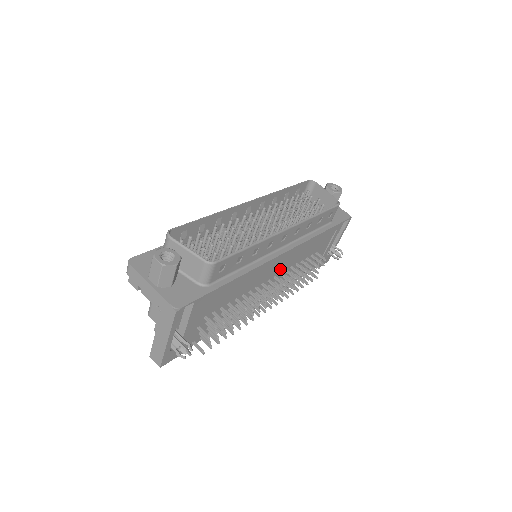
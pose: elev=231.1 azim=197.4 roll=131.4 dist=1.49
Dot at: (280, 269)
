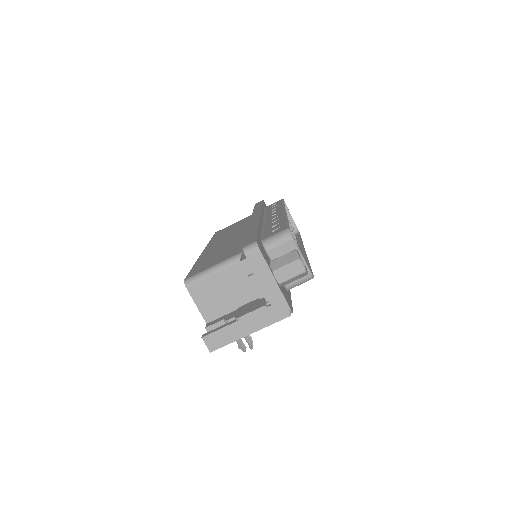
Dot at: occluded
